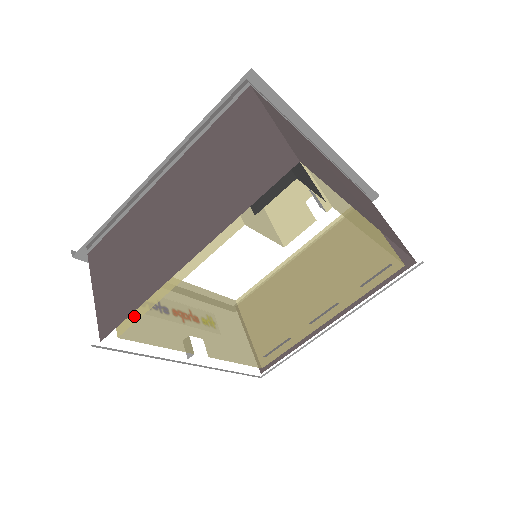
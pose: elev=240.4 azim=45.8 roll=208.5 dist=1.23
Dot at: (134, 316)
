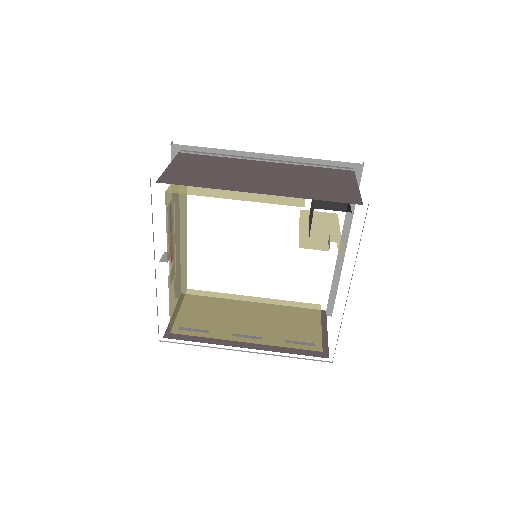
Dot at: (188, 192)
